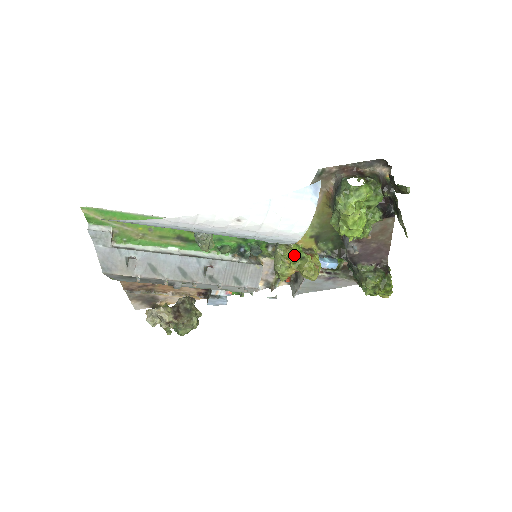
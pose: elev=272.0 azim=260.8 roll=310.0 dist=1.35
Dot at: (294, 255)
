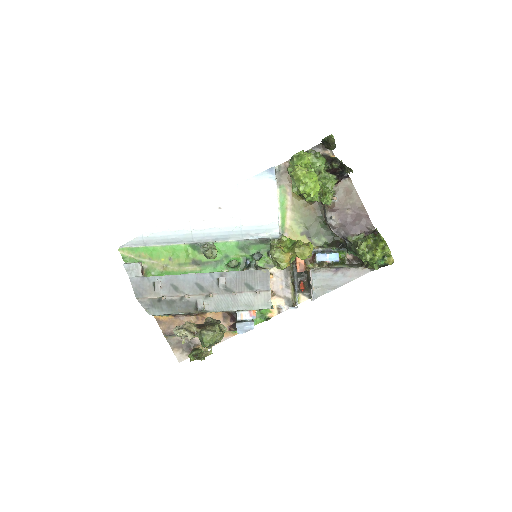
Dot at: (286, 244)
